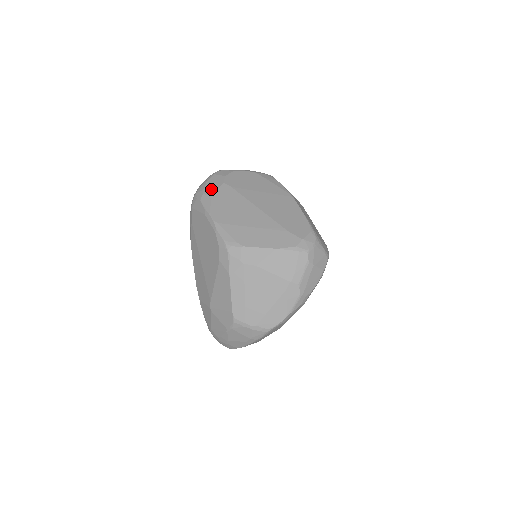
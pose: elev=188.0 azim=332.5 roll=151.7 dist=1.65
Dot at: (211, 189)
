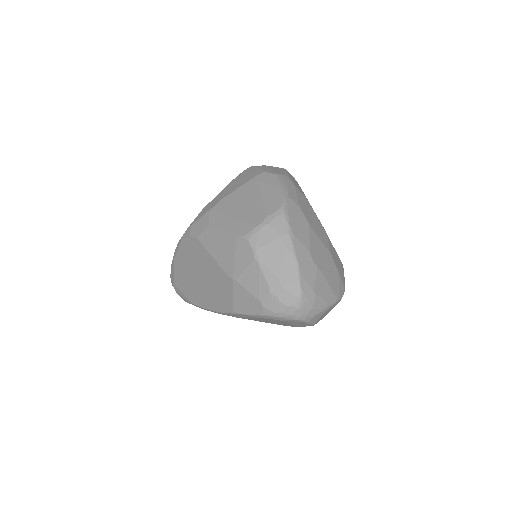
Dot at: occluded
